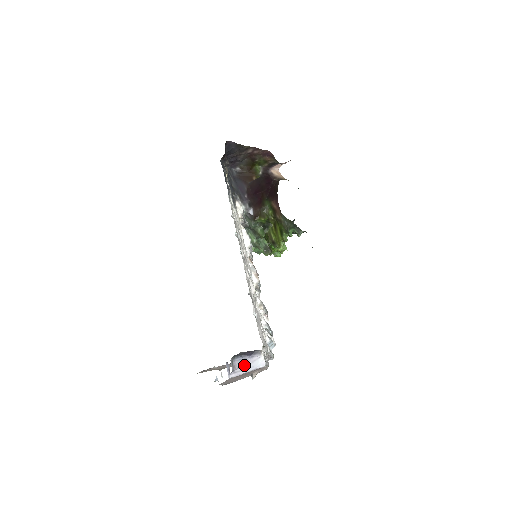
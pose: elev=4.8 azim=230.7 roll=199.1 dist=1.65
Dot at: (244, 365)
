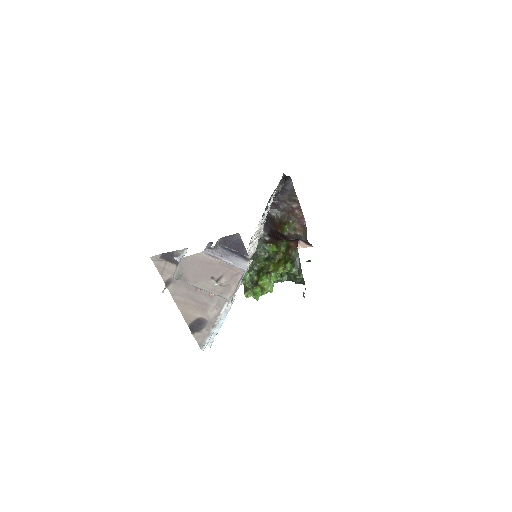
Dot at: (226, 255)
